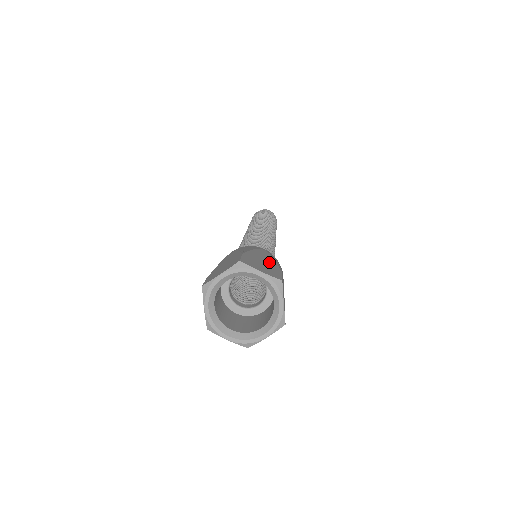
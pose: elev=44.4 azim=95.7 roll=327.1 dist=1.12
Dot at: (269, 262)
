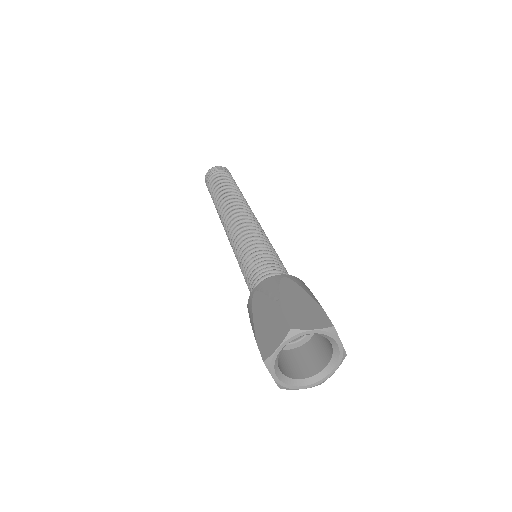
Dot at: occluded
